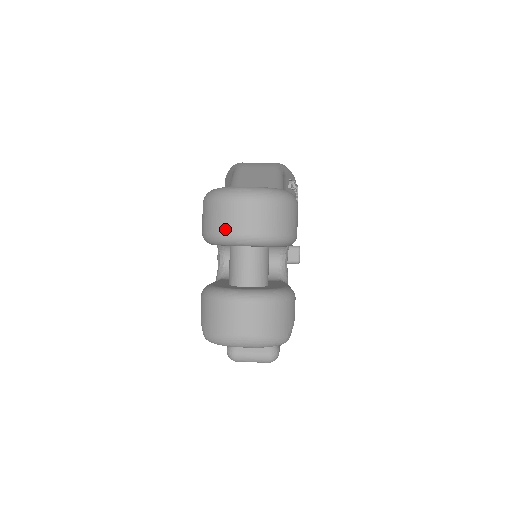
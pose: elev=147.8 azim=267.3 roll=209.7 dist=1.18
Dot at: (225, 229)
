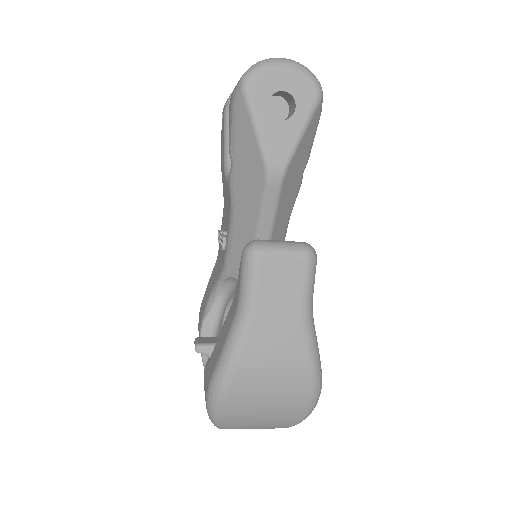
Dot at: occluded
